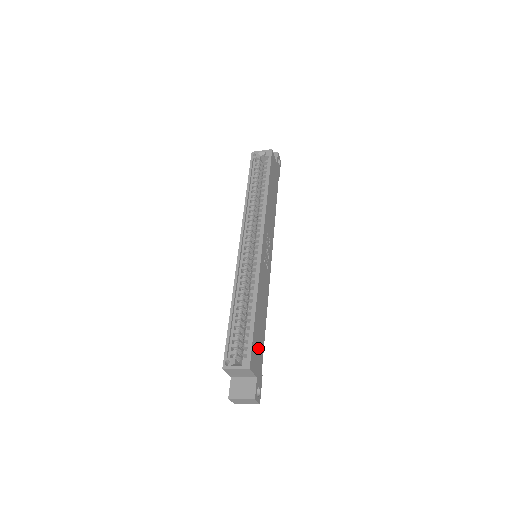
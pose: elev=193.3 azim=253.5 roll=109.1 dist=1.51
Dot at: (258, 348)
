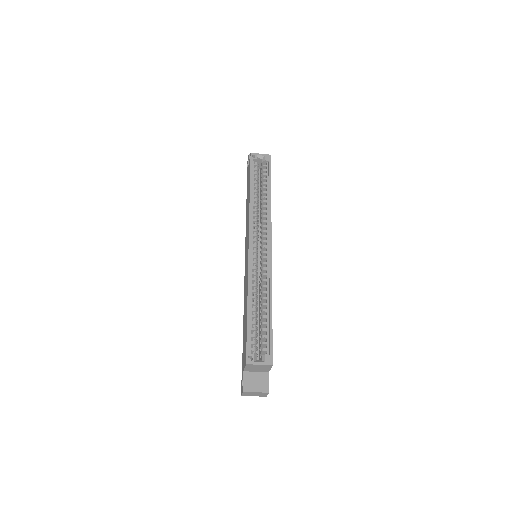
Dot at: occluded
